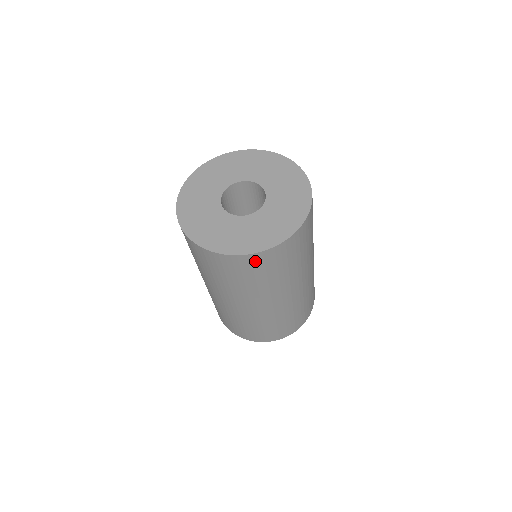
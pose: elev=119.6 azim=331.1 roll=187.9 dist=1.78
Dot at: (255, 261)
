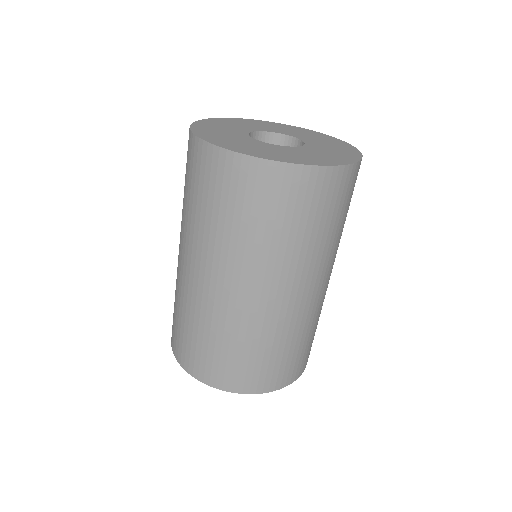
Dot at: (304, 184)
